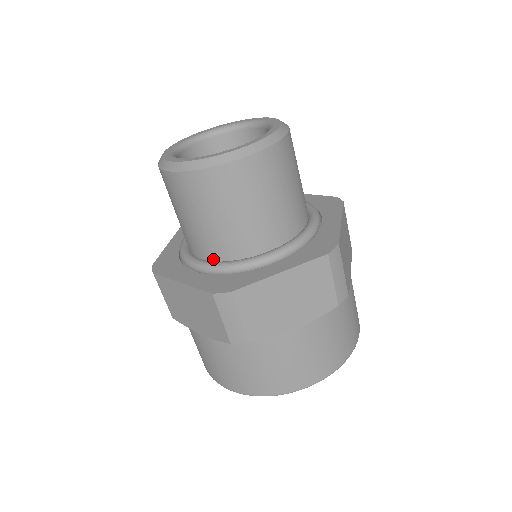
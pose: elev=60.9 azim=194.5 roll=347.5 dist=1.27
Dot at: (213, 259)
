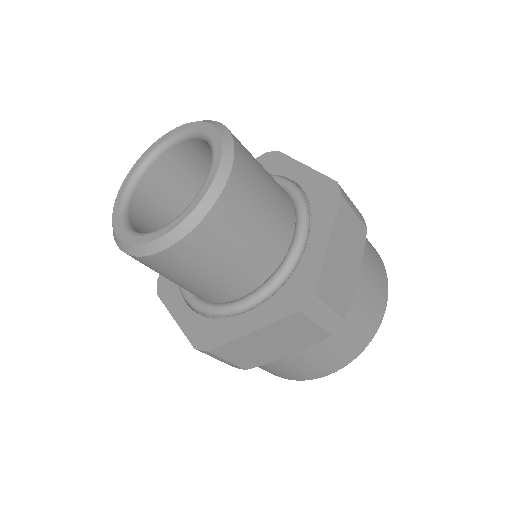
Dot at: (197, 297)
